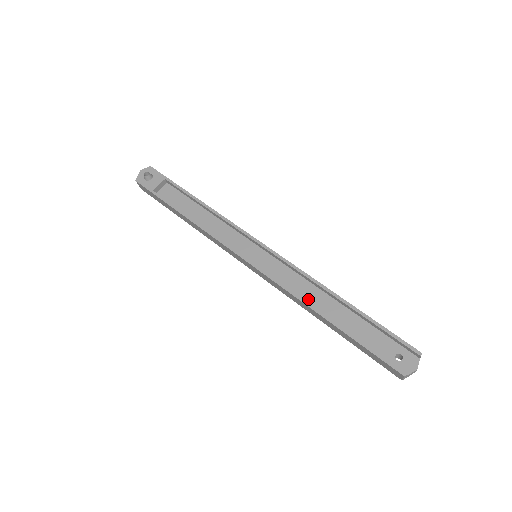
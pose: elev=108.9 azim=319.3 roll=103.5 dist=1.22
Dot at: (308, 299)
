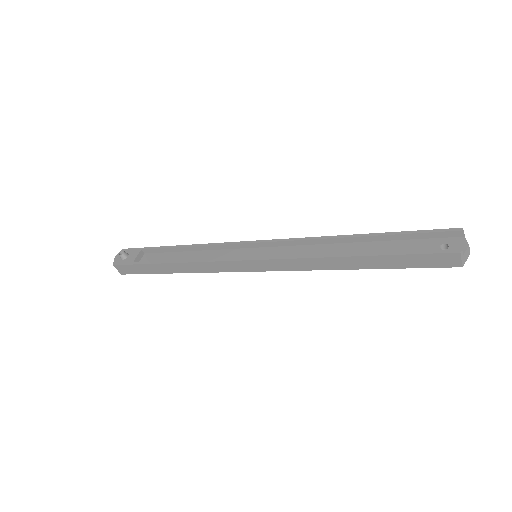
Dot at: occluded
